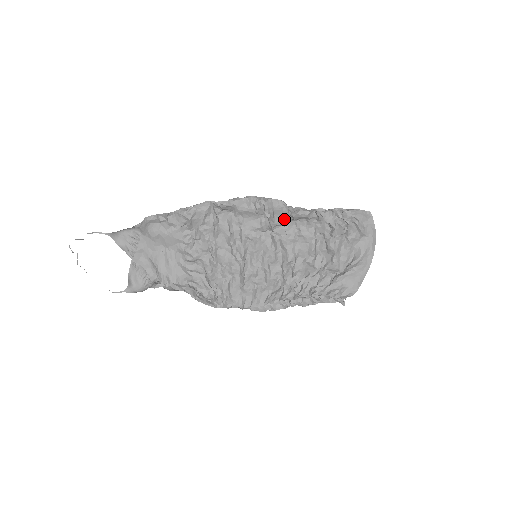
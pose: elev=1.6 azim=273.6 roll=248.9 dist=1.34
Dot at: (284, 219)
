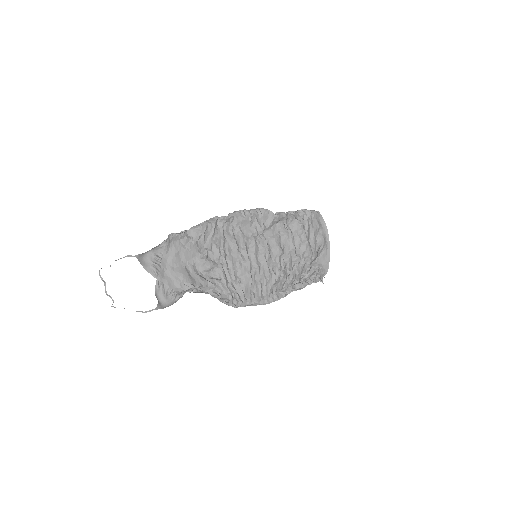
Dot at: (270, 222)
